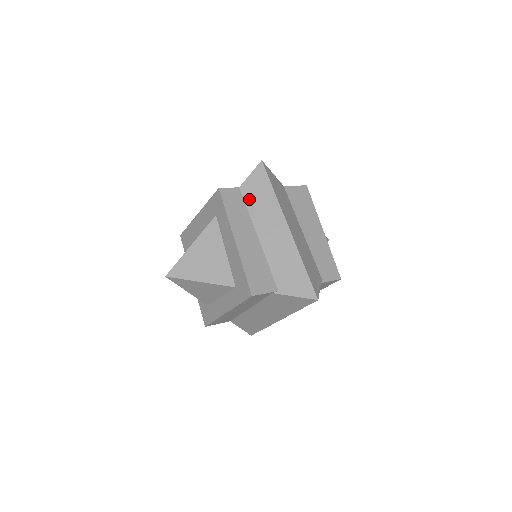
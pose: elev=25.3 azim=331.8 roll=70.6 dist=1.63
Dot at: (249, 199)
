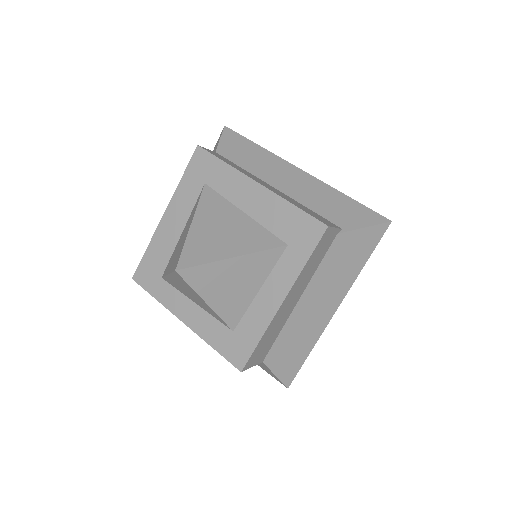
Dot at: (236, 159)
